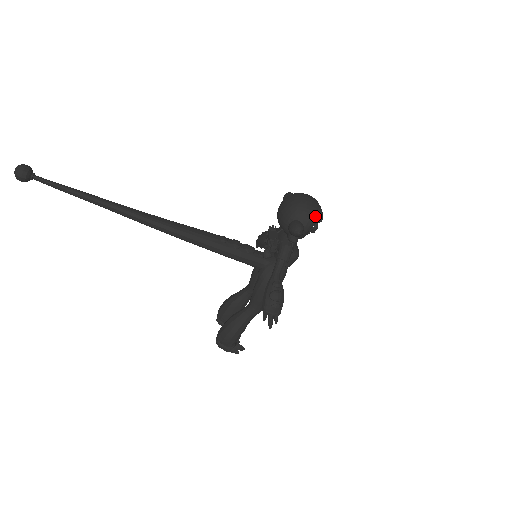
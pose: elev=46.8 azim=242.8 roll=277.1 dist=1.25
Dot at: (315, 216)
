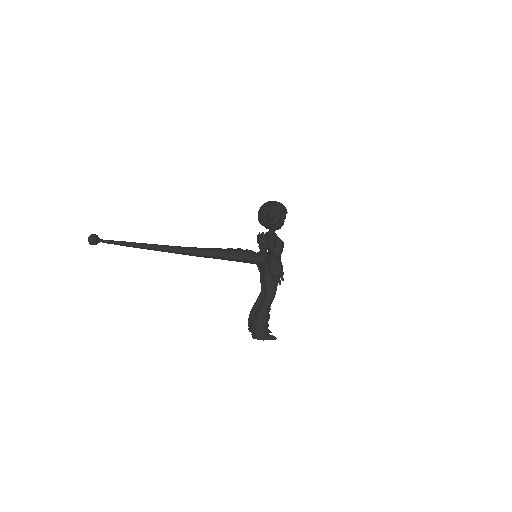
Dot at: (280, 206)
